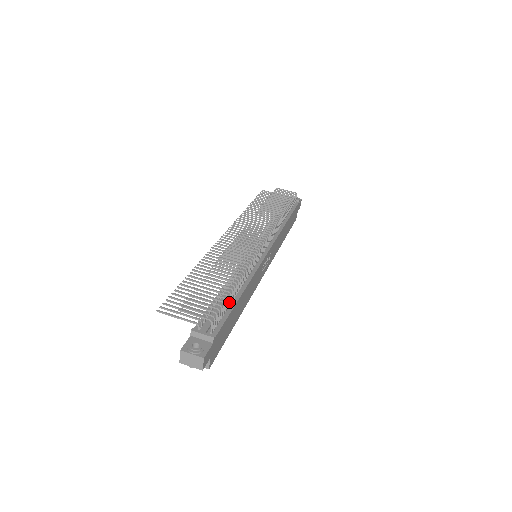
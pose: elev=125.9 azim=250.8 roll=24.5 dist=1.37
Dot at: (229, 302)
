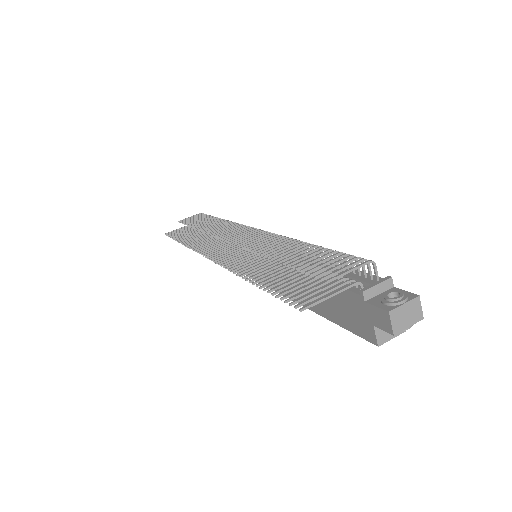
Dot at: occluded
